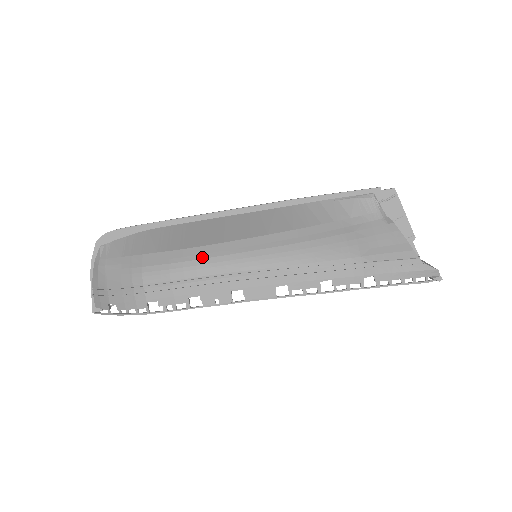
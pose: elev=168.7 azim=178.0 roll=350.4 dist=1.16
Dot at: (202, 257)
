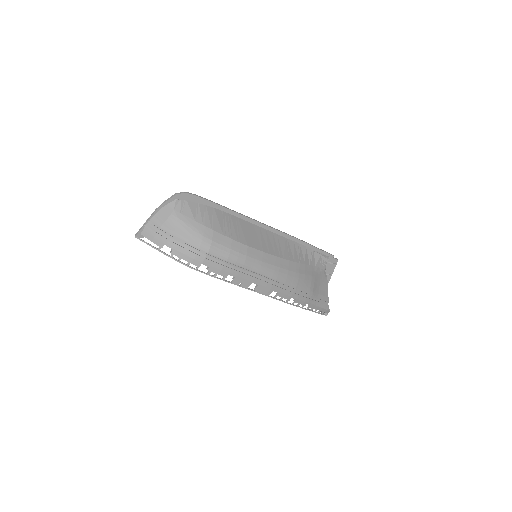
Dot at: (250, 256)
